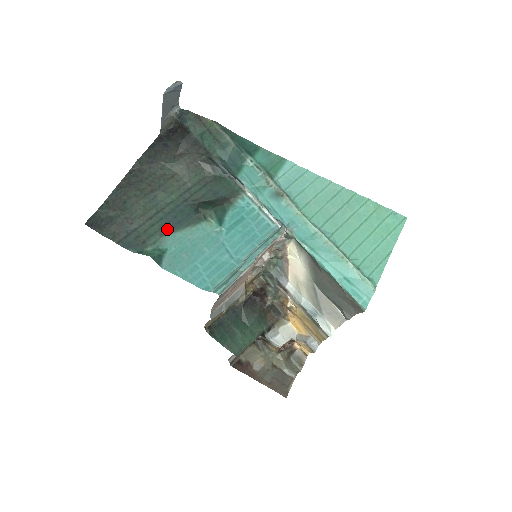
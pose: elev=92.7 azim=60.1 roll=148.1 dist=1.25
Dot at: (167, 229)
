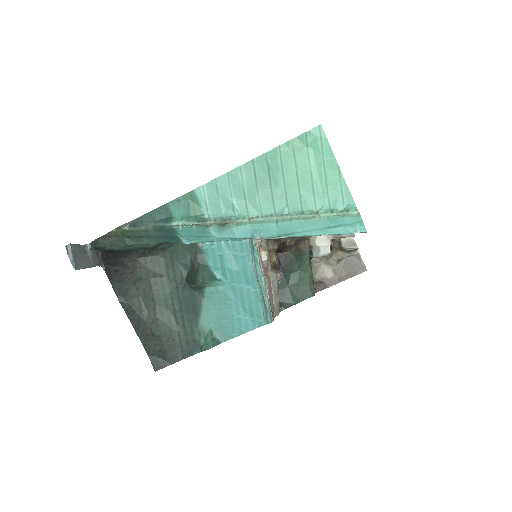
Dot at: (194, 318)
